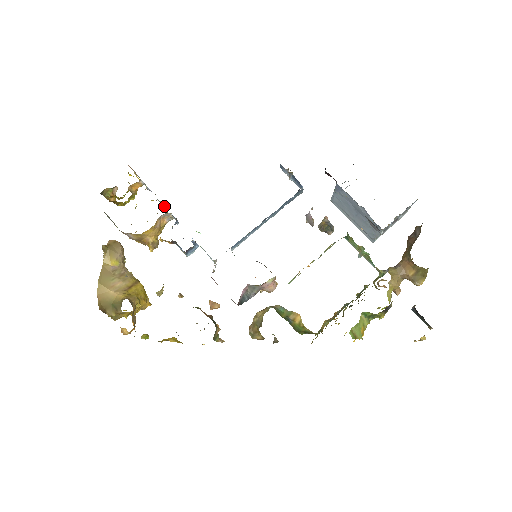
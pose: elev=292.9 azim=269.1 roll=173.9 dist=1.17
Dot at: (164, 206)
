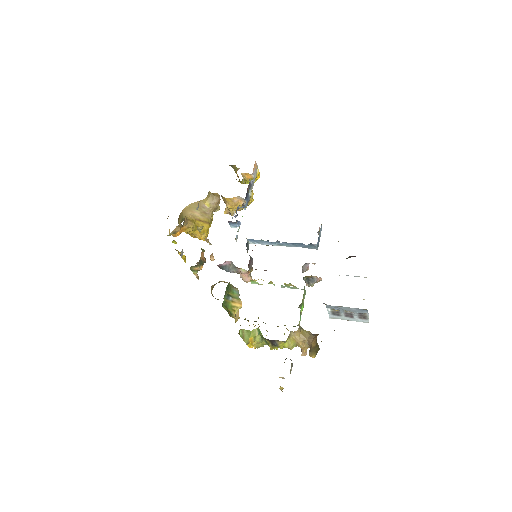
Dot at: (250, 196)
